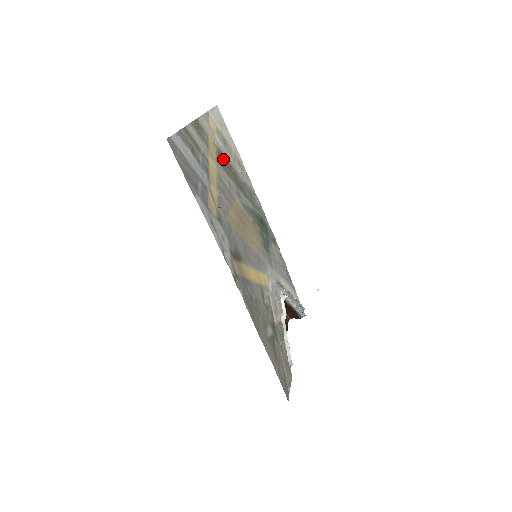
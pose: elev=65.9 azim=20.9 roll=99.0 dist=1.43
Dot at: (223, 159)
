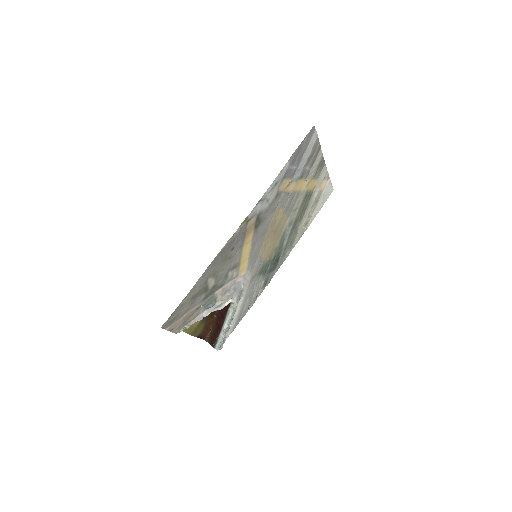
Dot at: (308, 200)
